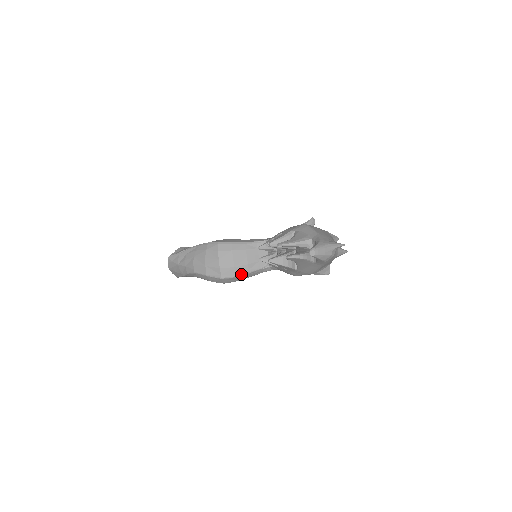
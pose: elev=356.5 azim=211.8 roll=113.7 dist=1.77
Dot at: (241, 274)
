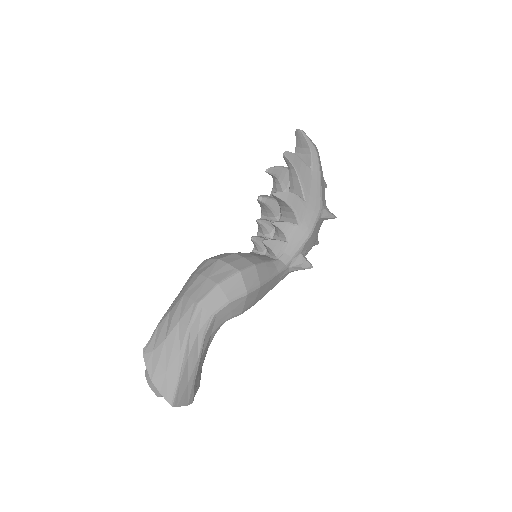
Dot at: (257, 263)
